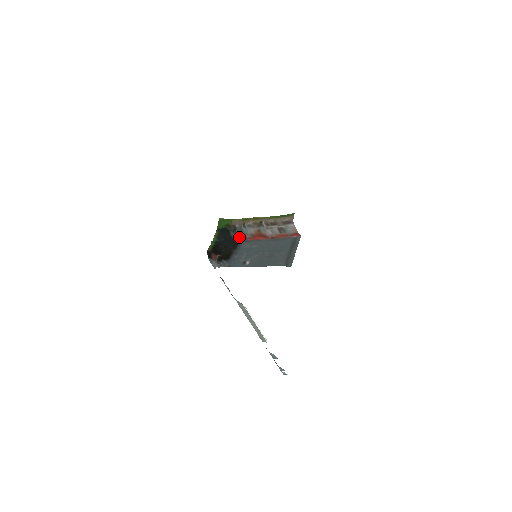
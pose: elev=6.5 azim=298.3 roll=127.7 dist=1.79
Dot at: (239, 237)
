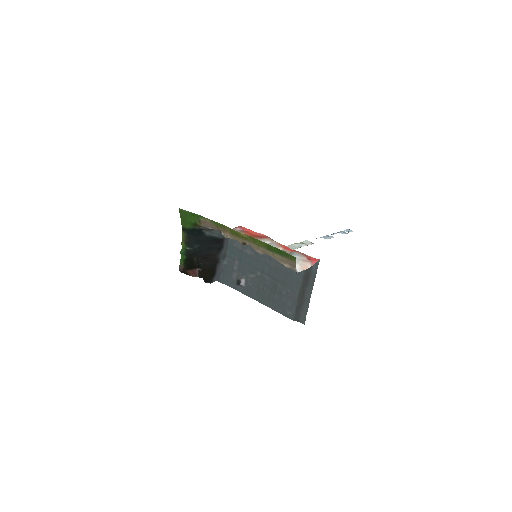
Dot at: occluded
